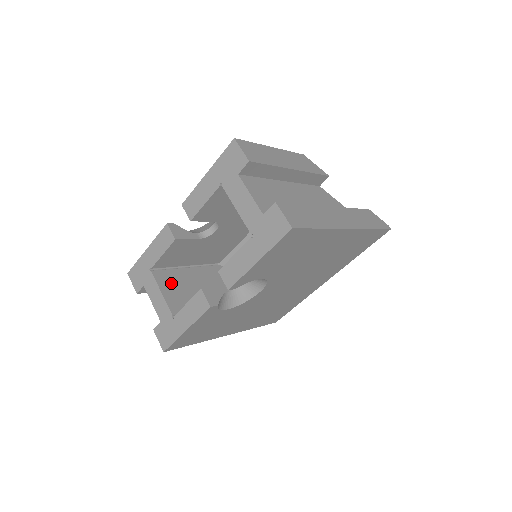
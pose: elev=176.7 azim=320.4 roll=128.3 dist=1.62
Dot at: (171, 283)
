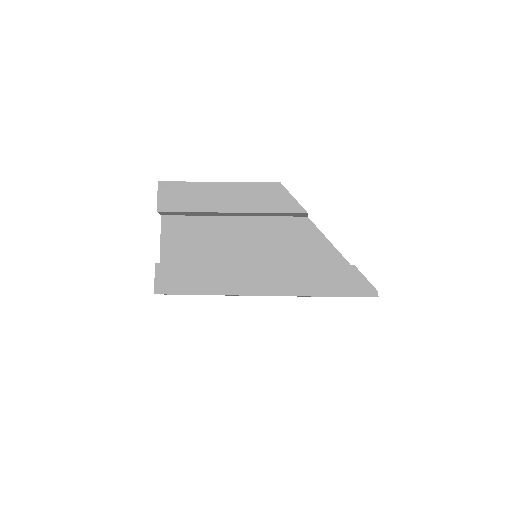
Dot at: occluded
